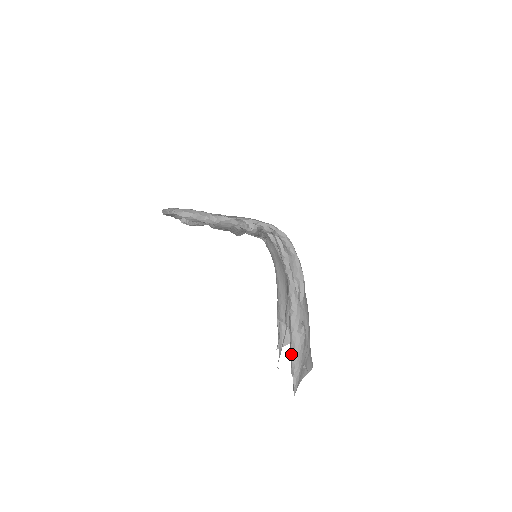
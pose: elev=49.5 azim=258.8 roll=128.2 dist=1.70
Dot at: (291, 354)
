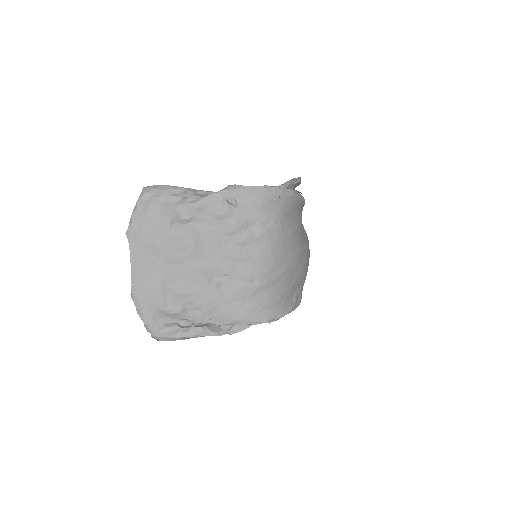
Dot at: occluded
